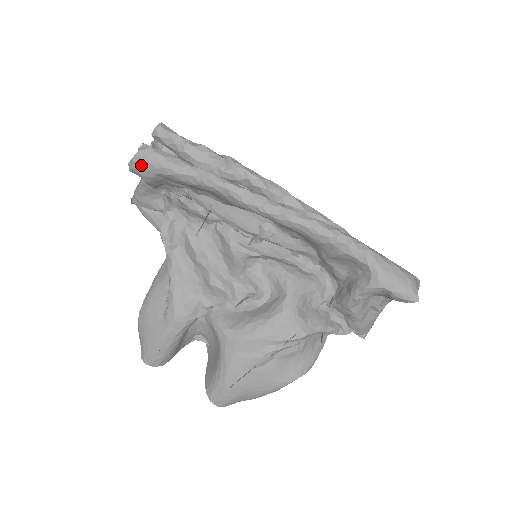
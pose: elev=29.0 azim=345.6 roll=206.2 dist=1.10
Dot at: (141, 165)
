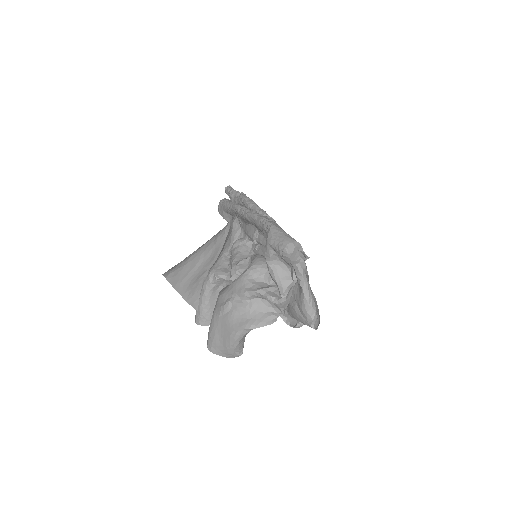
Dot at: (219, 207)
